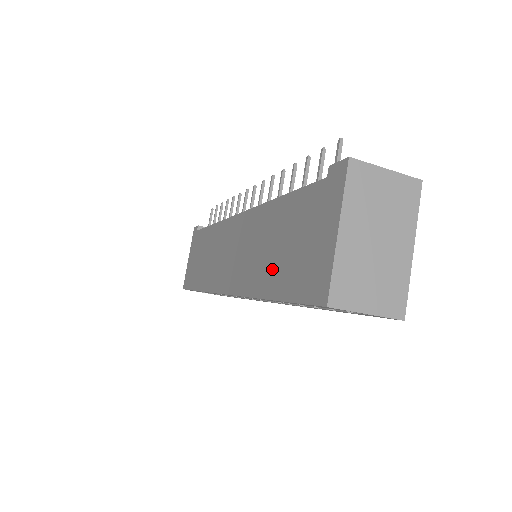
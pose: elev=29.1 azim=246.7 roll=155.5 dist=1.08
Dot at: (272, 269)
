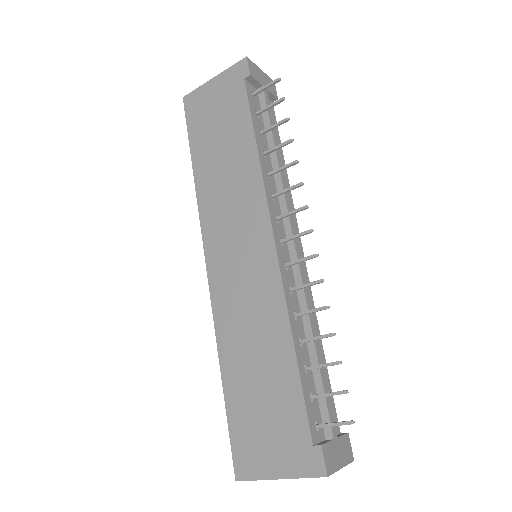
Dot at: (241, 374)
